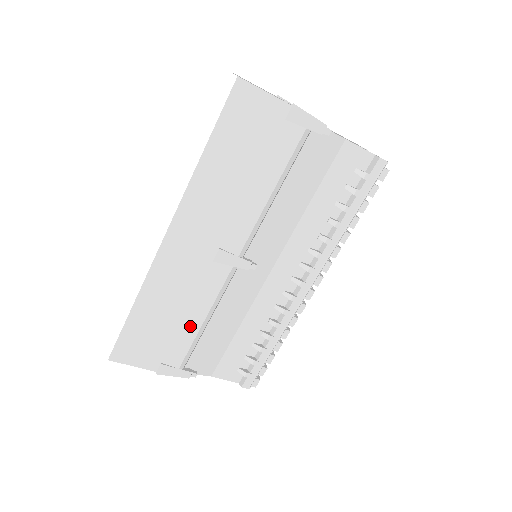
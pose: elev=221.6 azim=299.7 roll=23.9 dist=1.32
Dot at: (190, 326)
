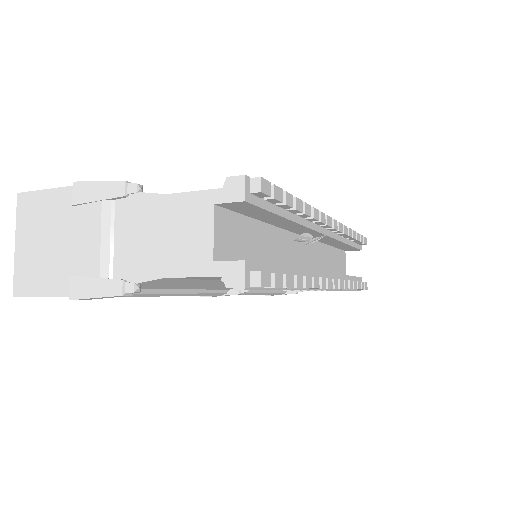
Dot at: occluded
